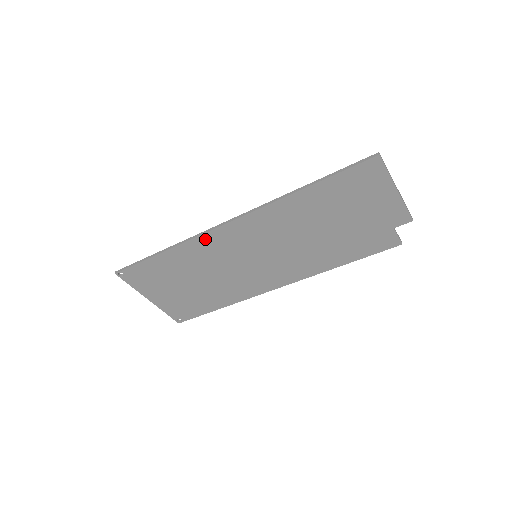
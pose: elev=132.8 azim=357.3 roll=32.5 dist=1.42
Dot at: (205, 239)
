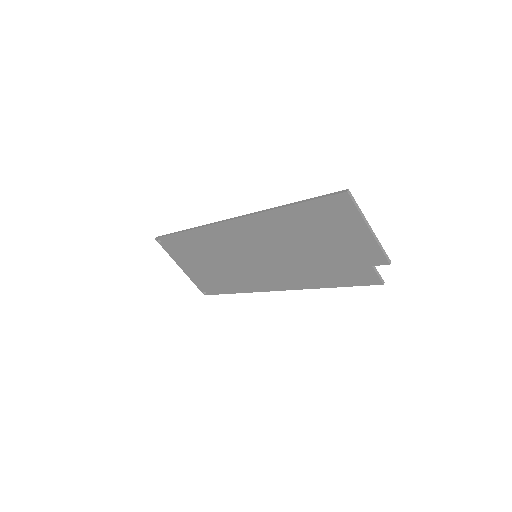
Dot at: (214, 229)
